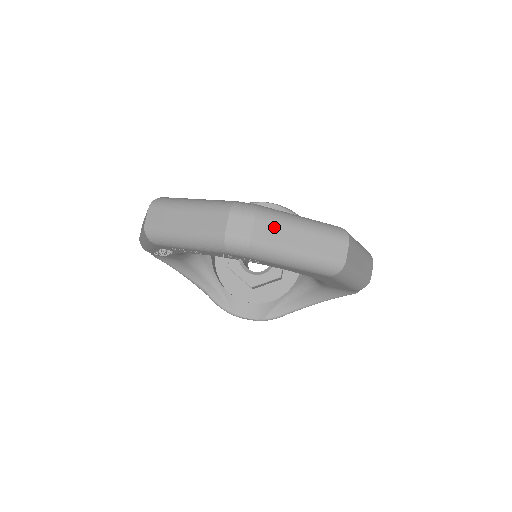
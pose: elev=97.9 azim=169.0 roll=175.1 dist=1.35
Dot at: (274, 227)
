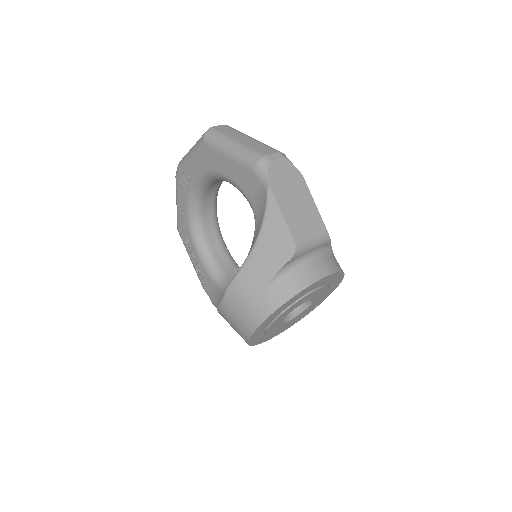
Dot at: occluded
